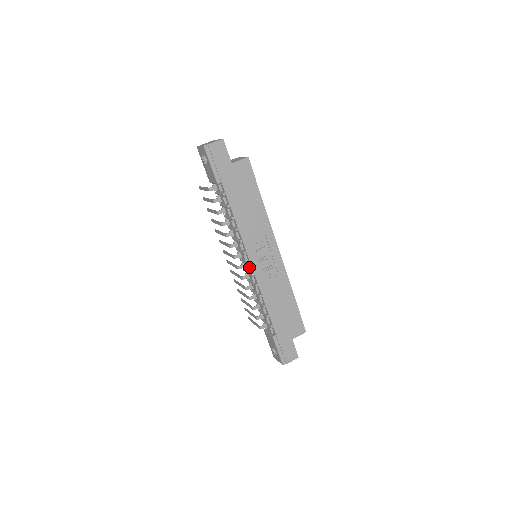
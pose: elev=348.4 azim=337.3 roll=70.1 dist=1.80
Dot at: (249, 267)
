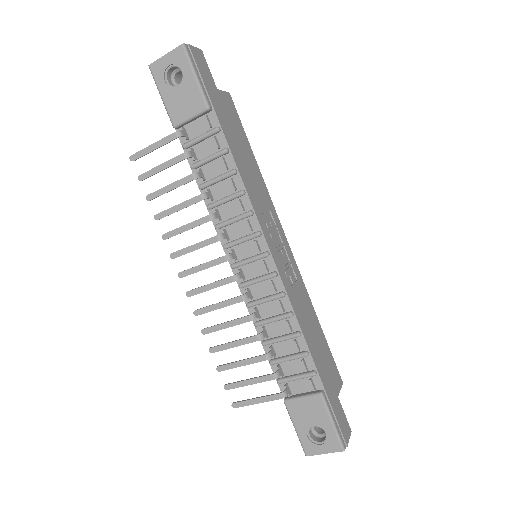
Dot at: (265, 263)
